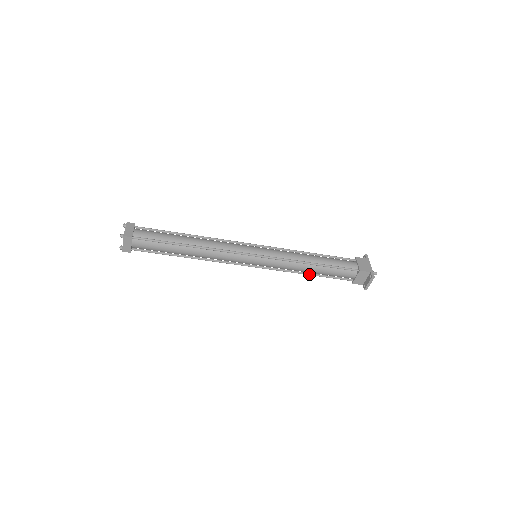
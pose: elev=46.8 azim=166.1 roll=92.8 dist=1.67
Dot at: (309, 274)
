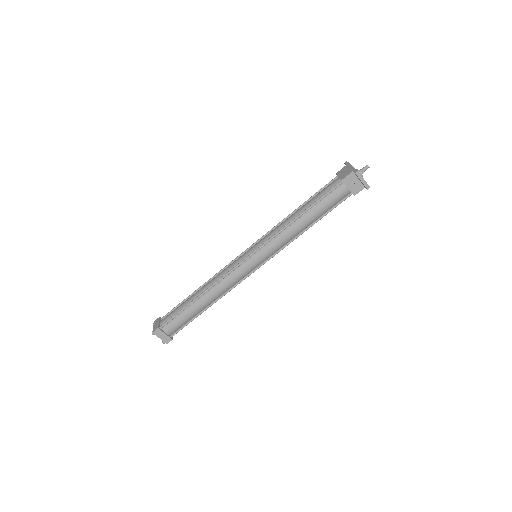
Dot at: (309, 227)
